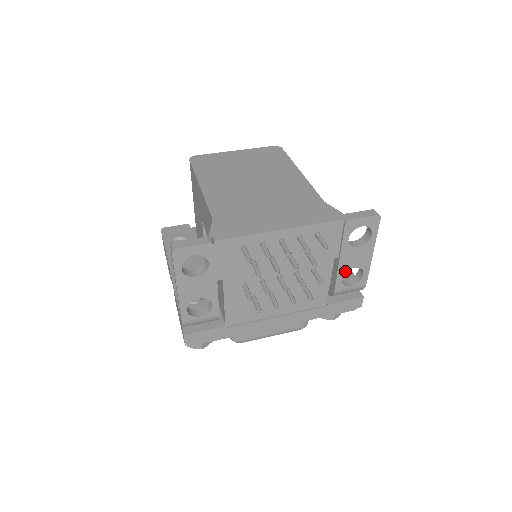
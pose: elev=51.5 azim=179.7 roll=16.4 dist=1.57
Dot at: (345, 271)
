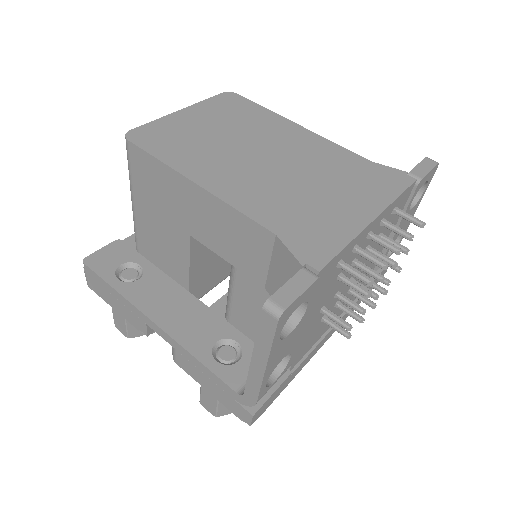
Dot at: occluded
